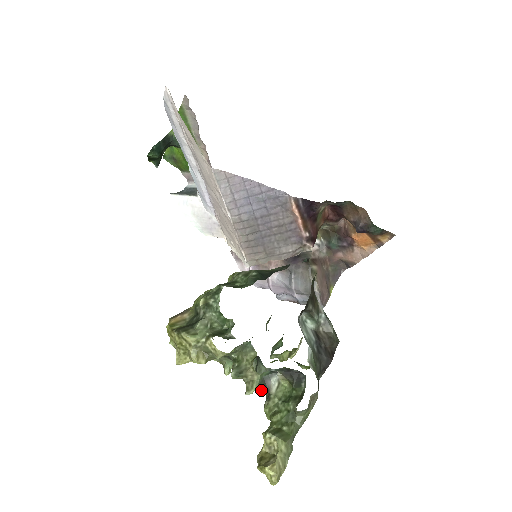
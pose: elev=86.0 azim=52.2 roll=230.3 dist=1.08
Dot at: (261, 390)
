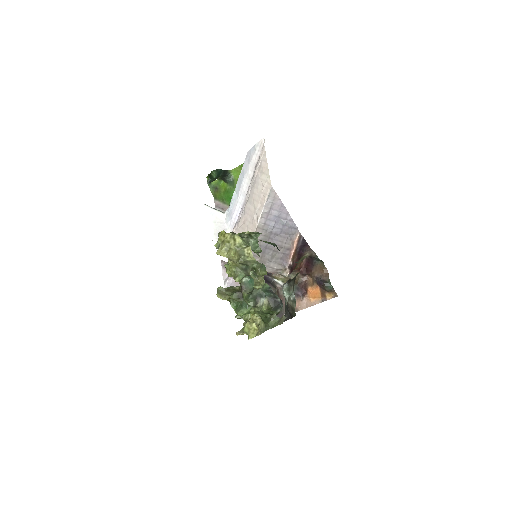
Dot at: (251, 302)
